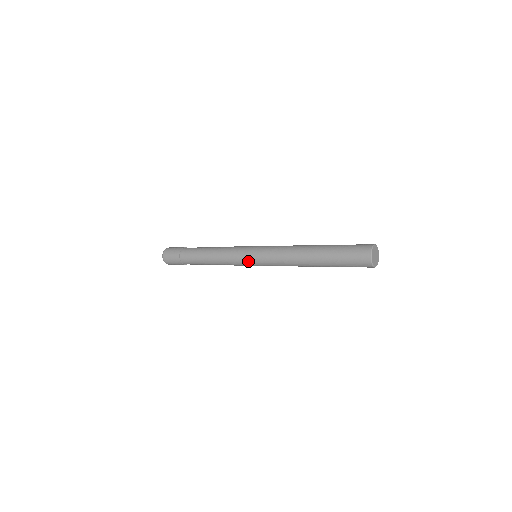
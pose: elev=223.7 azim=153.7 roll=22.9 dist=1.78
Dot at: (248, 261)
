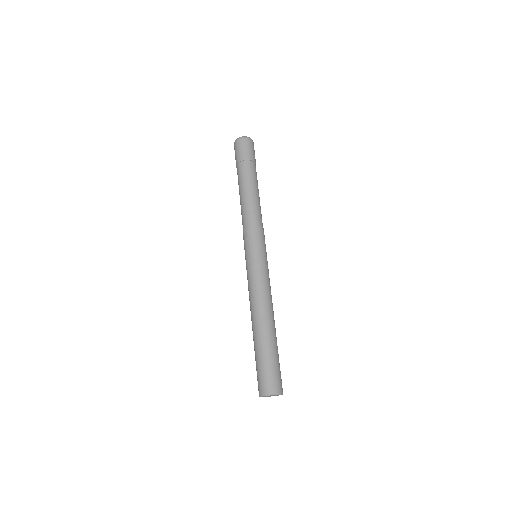
Dot at: occluded
